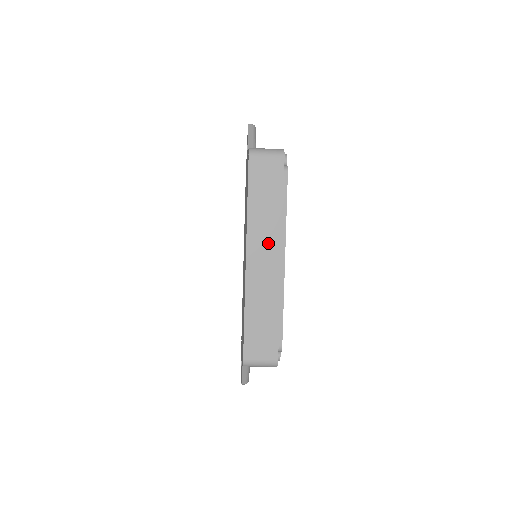
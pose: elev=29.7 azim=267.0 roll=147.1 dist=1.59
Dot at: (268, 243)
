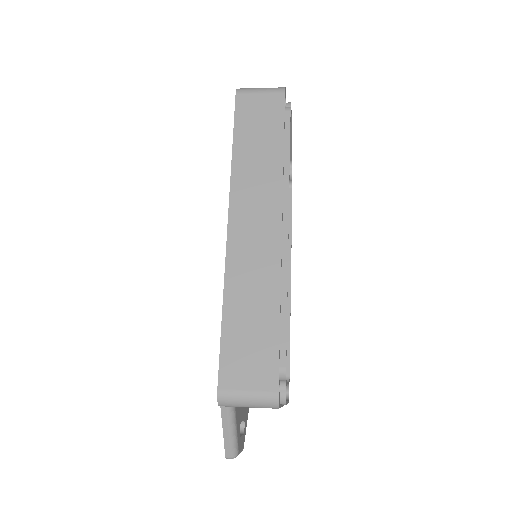
Dot at: (262, 202)
